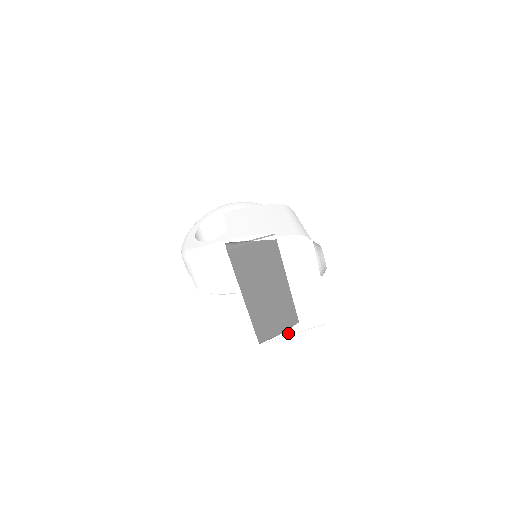
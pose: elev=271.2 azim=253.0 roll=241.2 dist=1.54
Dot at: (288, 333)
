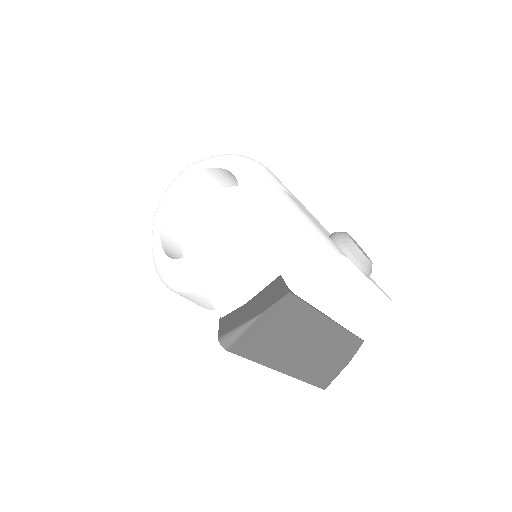
Dot at: (354, 356)
